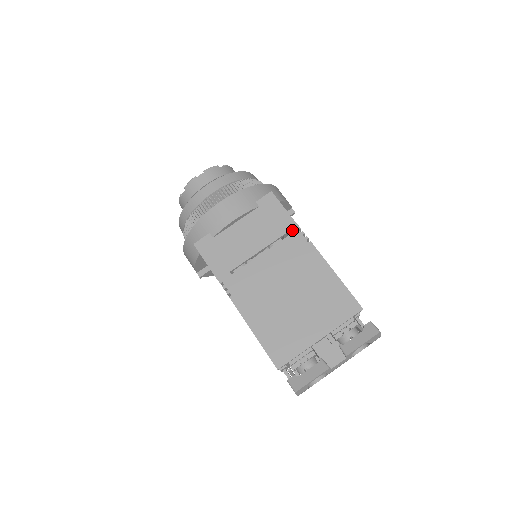
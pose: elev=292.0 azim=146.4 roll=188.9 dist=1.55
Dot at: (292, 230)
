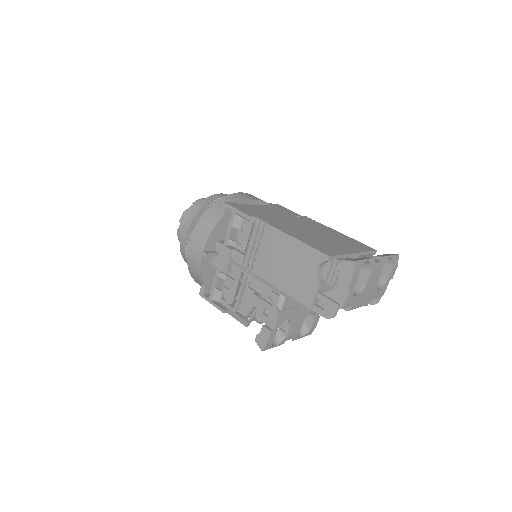
Dot at: (302, 216)
